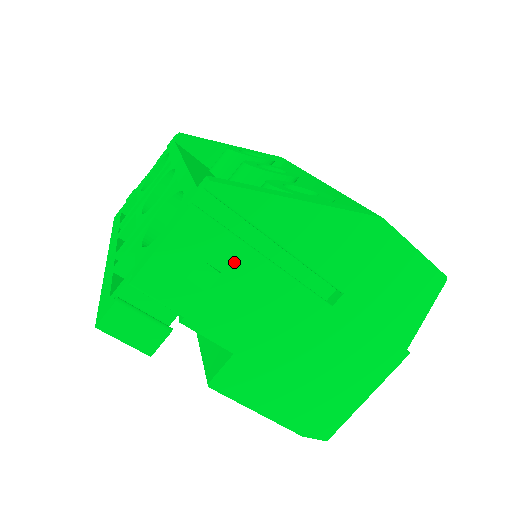
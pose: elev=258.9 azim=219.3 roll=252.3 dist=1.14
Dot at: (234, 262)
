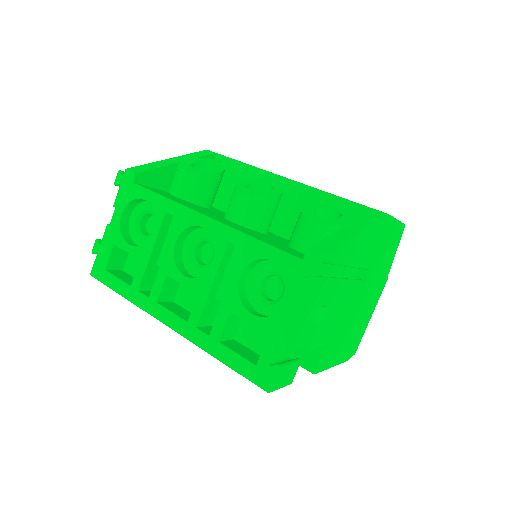
Dot at: (330, 294)
